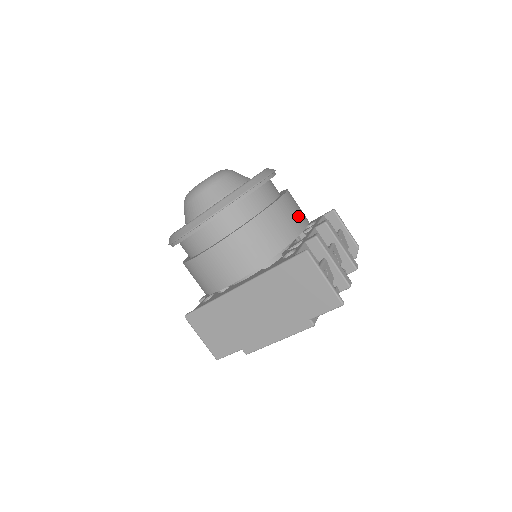
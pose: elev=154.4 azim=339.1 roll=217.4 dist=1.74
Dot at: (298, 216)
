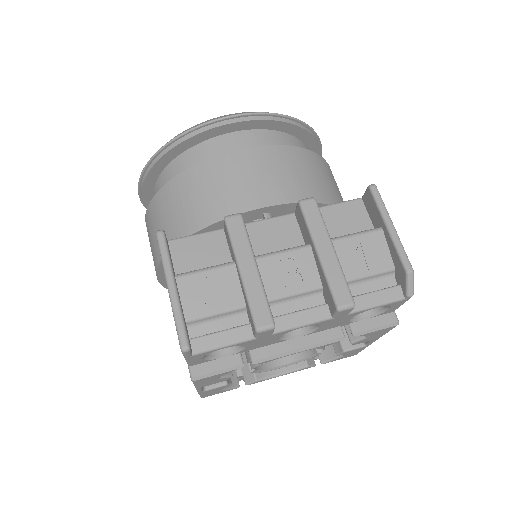
Dot at: (255, 186)
